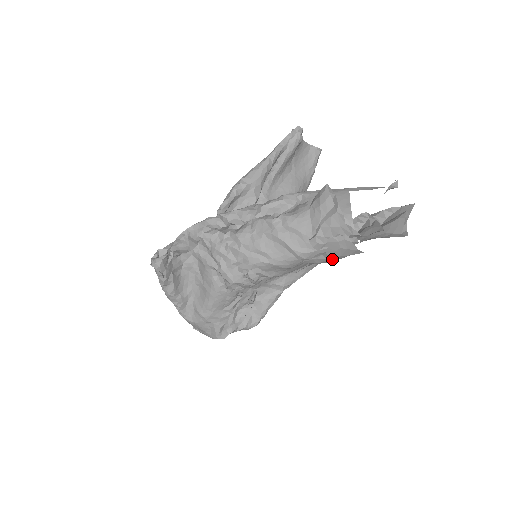
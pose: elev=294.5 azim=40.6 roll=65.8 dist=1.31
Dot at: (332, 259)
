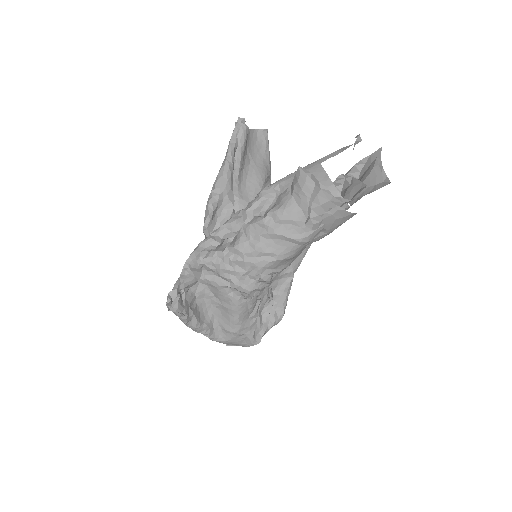
Dot at: (331, 231)
